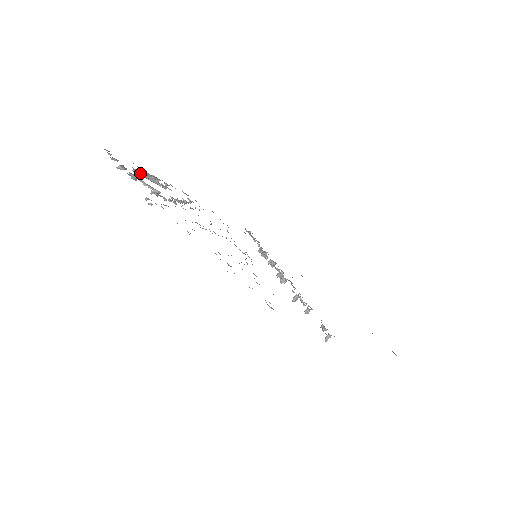
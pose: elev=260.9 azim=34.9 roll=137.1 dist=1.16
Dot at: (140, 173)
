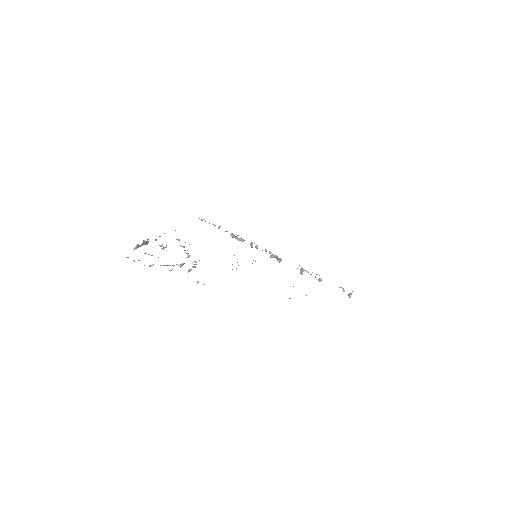
Dot at: (138, 247)
